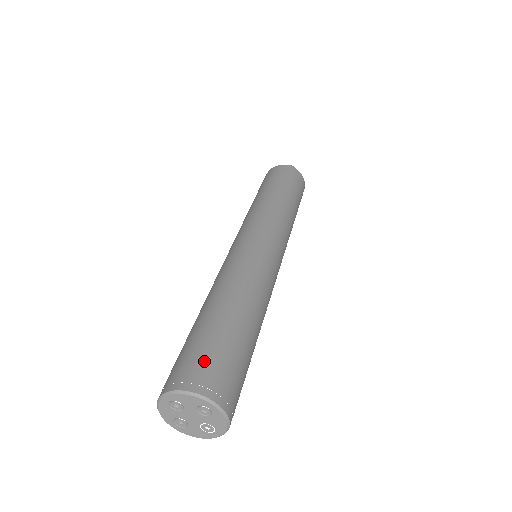
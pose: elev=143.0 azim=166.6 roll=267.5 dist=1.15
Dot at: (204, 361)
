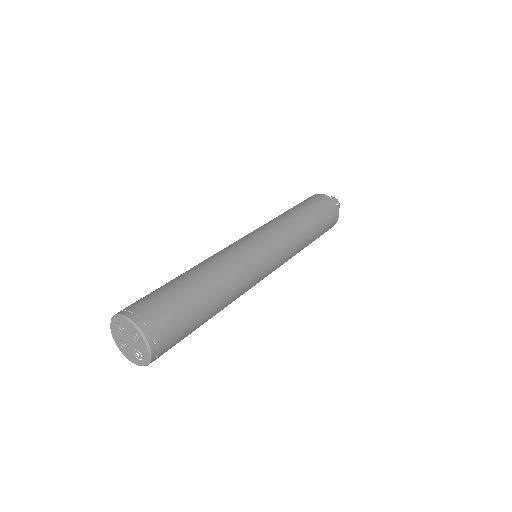
Dot at: (151, 303)
